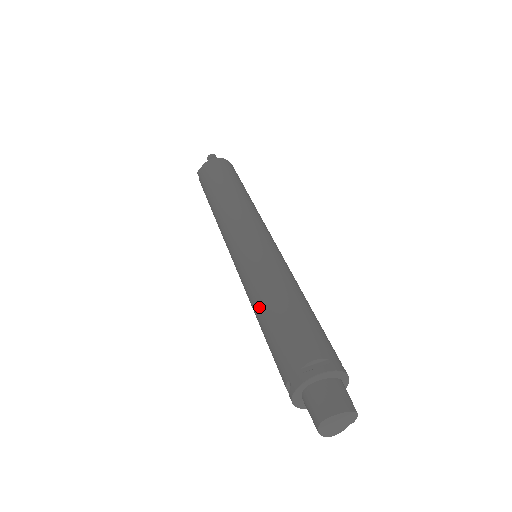
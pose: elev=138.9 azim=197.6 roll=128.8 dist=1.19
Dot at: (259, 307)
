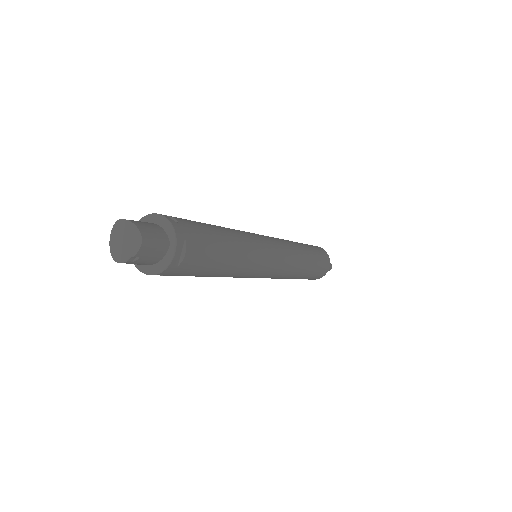
Dot at: occluded
